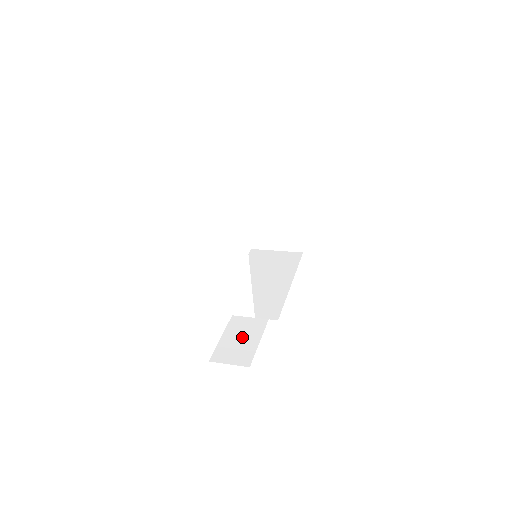
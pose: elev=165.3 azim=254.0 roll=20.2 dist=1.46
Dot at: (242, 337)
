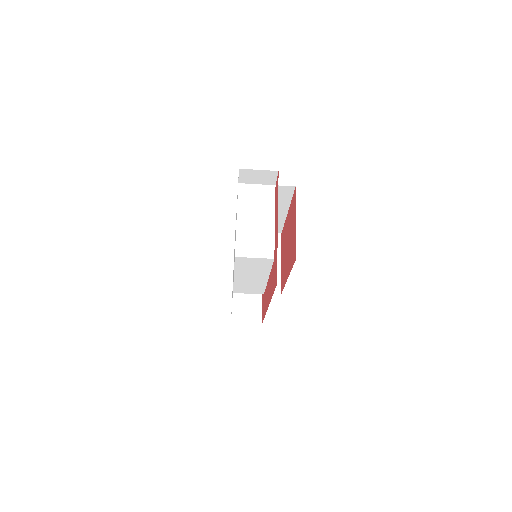
Dot at: occluded
